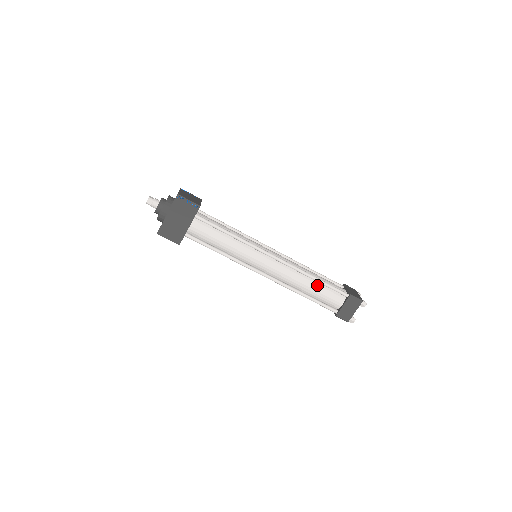
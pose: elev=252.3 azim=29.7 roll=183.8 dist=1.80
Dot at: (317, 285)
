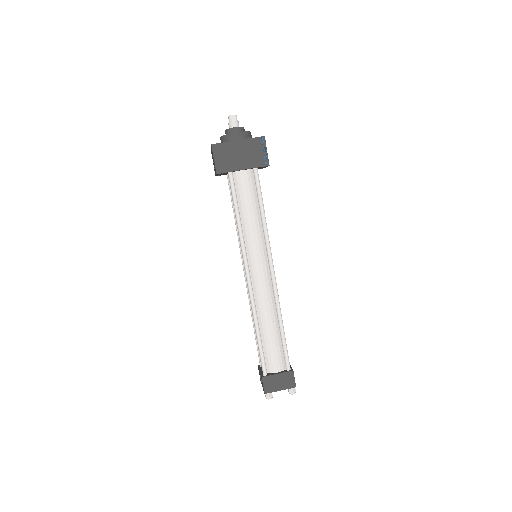
Dot at: (277, 333)
